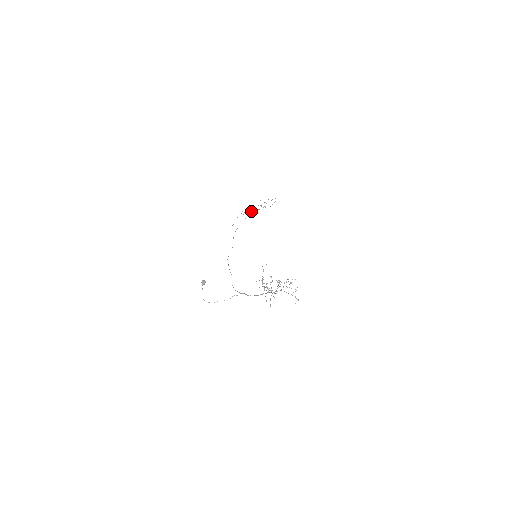
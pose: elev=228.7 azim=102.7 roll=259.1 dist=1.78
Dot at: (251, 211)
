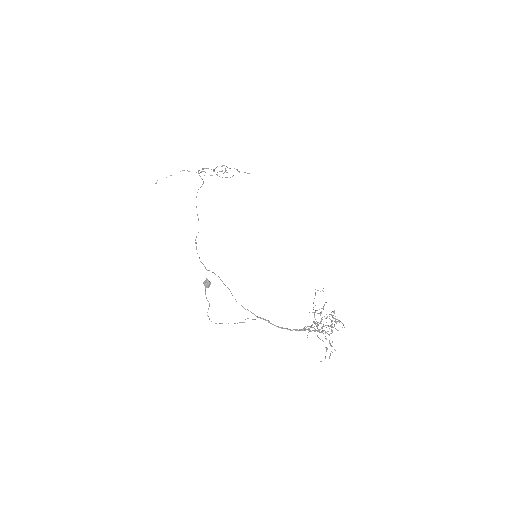
Dot at: (198, 173)
